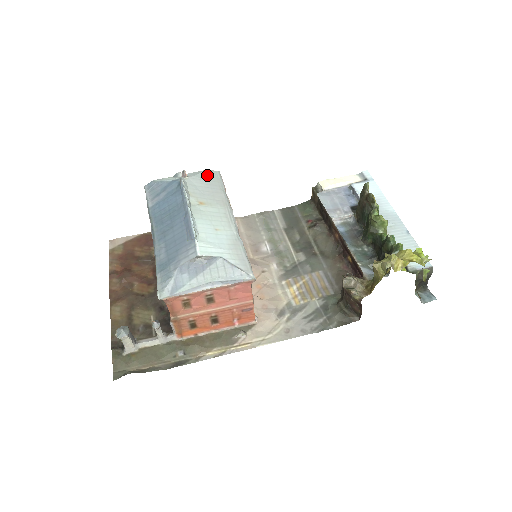
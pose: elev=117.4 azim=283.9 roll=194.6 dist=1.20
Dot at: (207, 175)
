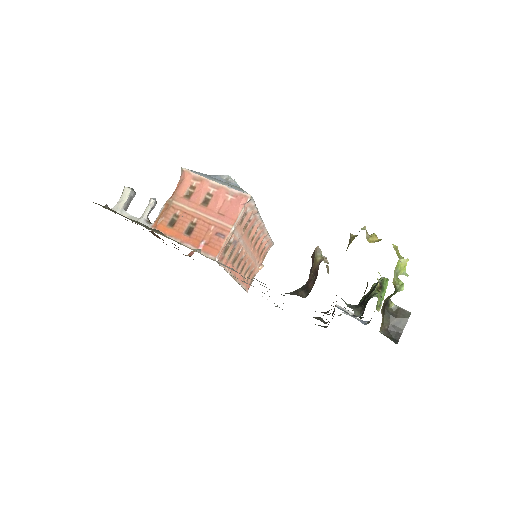
Dot at: occluded
